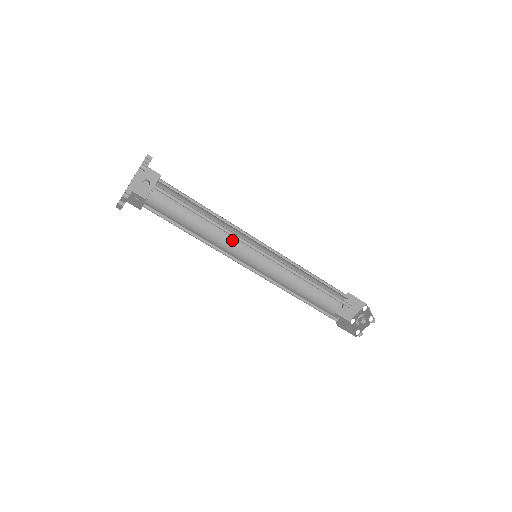
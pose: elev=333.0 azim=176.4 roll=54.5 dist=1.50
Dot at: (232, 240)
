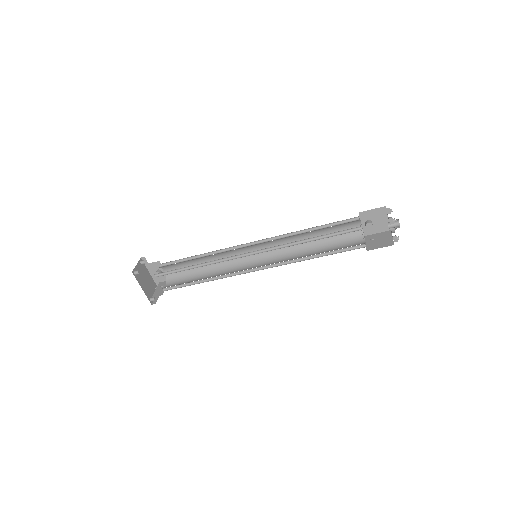
Dot at: occluded
